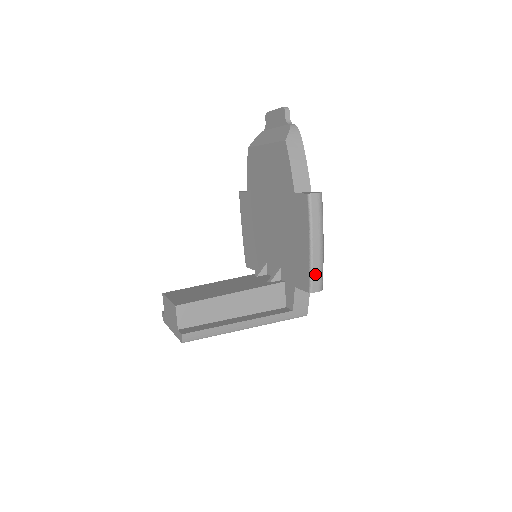
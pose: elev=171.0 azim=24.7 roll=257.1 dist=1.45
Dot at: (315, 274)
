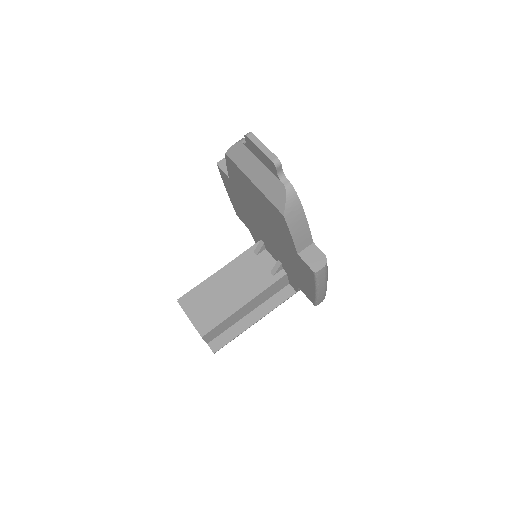
Dot at: (320, 299)
